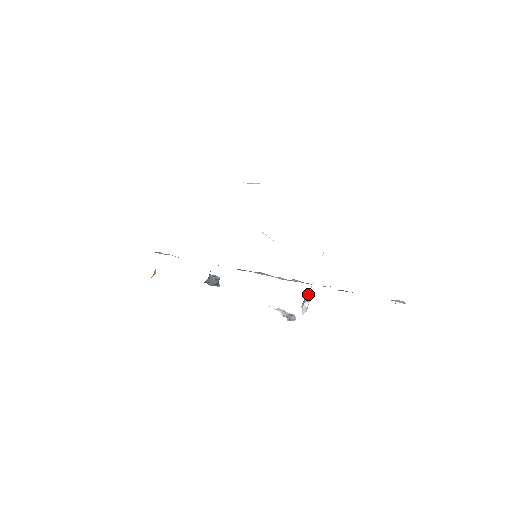
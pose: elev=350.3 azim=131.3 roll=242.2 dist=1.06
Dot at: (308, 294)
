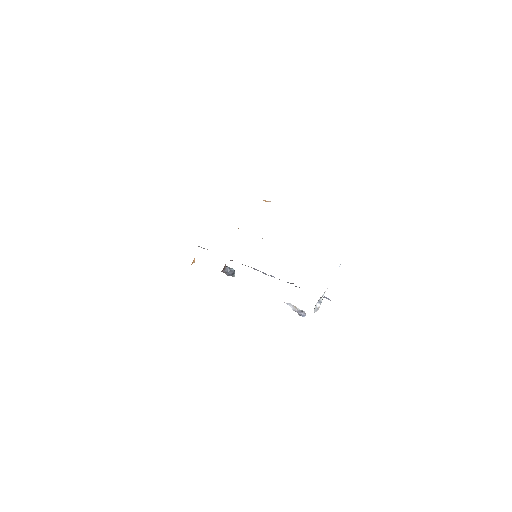
Dot at: occluded
